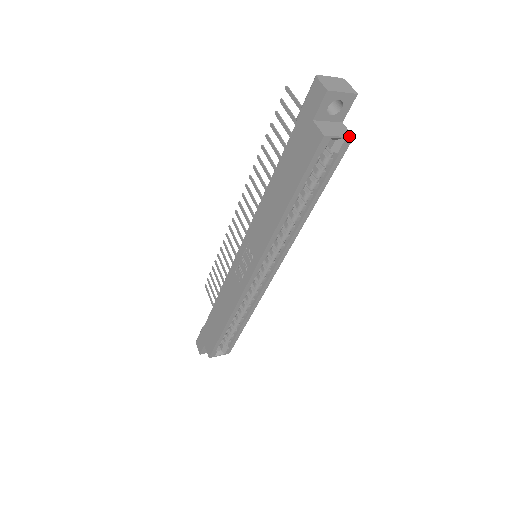
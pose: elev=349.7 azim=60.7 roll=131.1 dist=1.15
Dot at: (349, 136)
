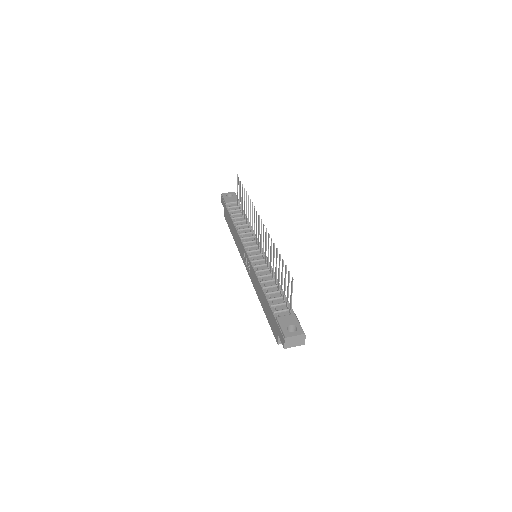
Dot at: occluded
